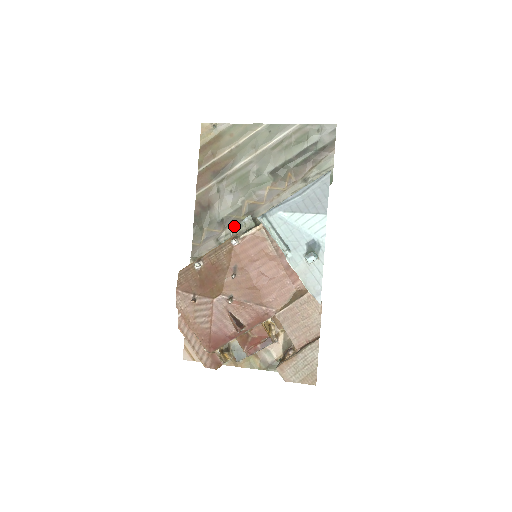
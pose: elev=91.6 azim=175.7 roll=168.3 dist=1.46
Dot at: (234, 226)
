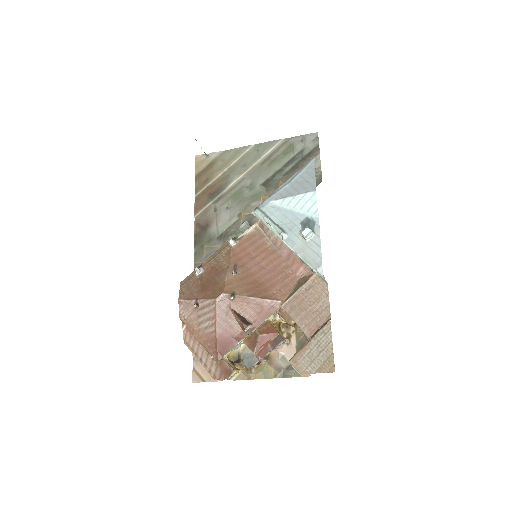
Dot at: occluded
